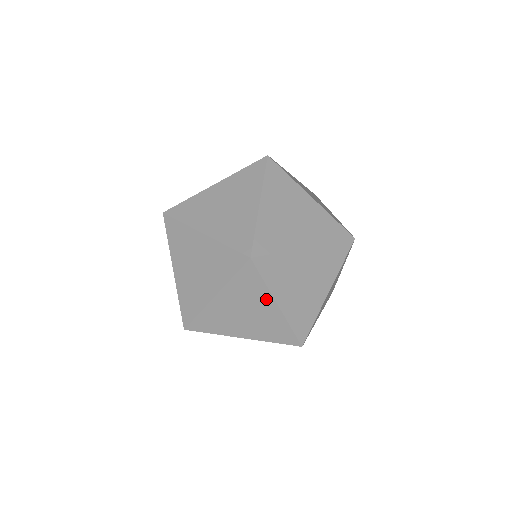
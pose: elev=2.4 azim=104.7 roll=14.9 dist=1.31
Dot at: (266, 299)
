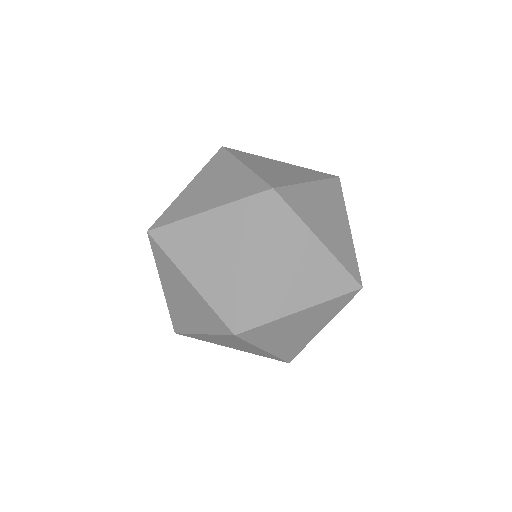
Dot at: (253, 347)
